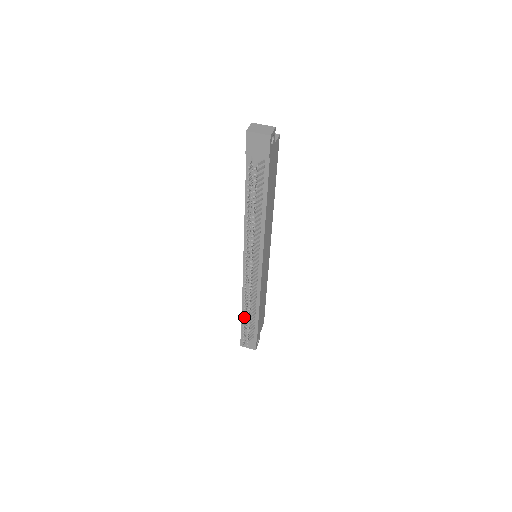
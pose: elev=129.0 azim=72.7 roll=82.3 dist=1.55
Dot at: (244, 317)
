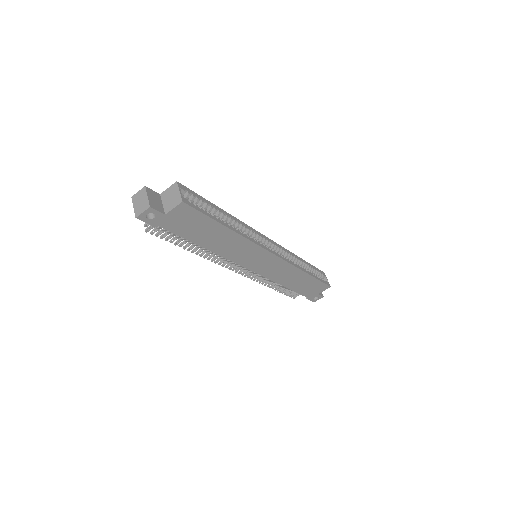
Dot at: occluded
